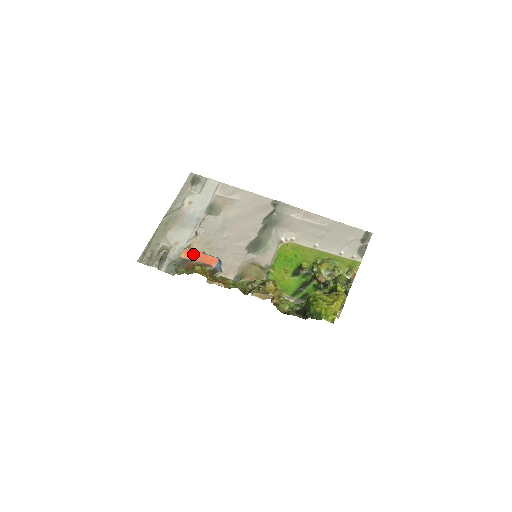
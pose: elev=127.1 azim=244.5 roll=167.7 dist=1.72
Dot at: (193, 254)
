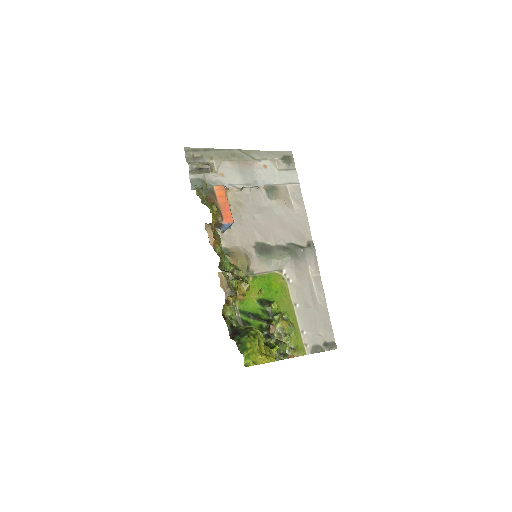
Dot at: (223, 196)
